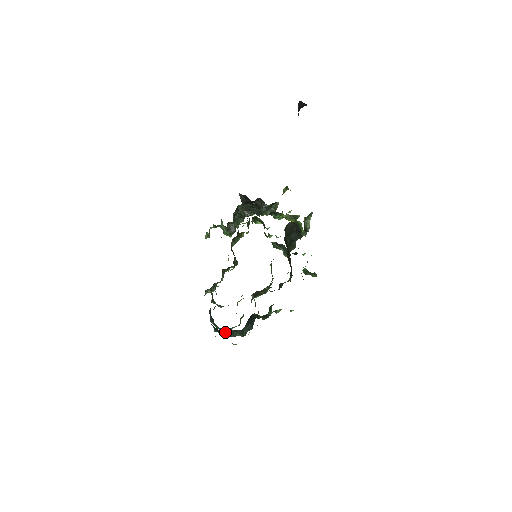
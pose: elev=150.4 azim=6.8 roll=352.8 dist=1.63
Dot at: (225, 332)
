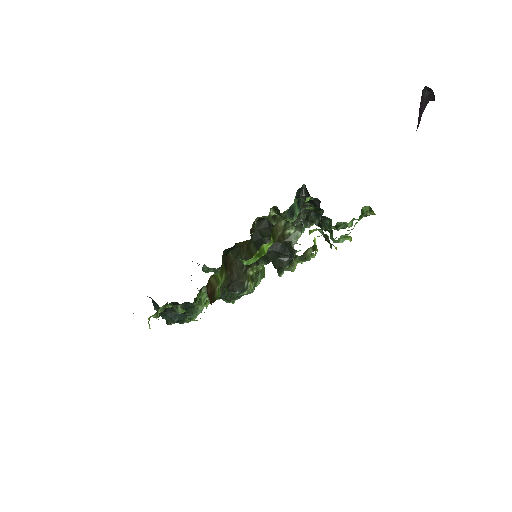
Dot at: (155, 305)
